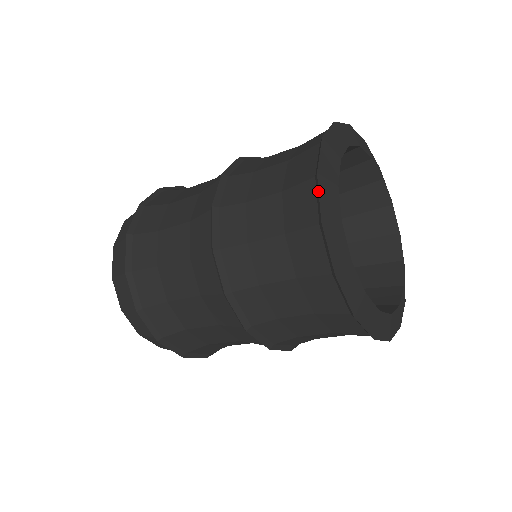
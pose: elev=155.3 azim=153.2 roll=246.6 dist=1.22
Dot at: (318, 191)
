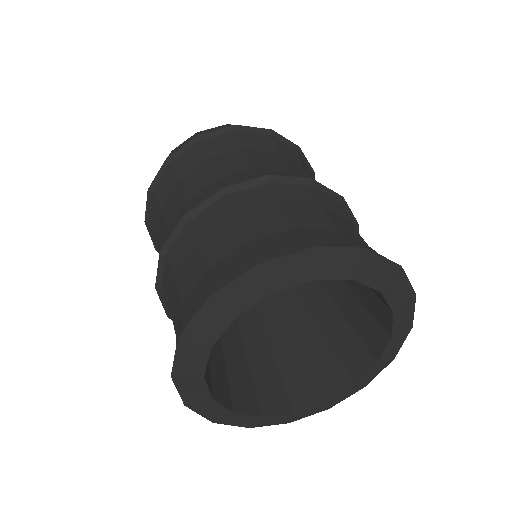
Dot at: (196, 313)
